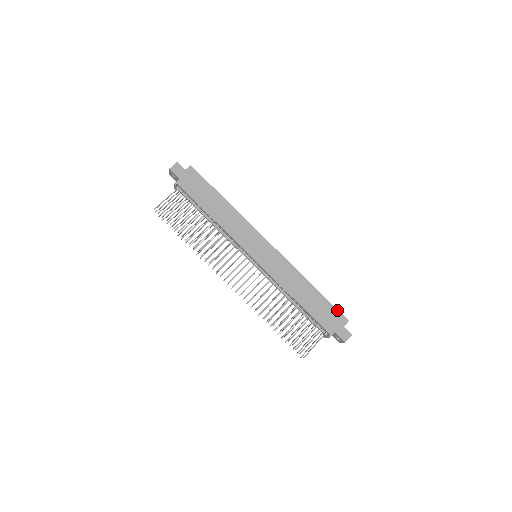
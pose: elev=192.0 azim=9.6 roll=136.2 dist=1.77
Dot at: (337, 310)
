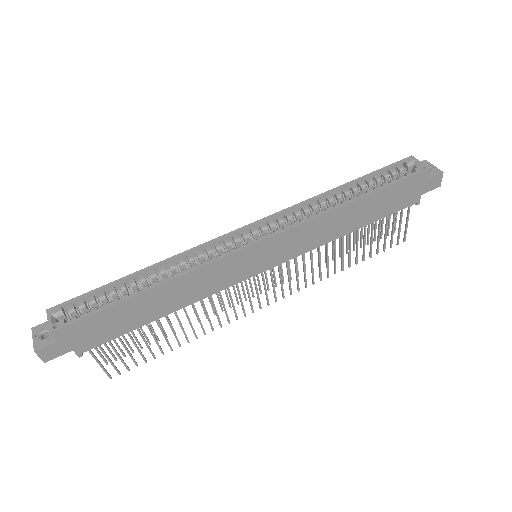
Dot at: (407, 179)
